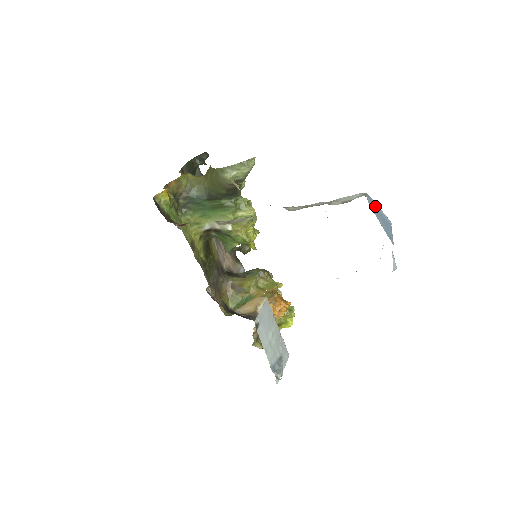
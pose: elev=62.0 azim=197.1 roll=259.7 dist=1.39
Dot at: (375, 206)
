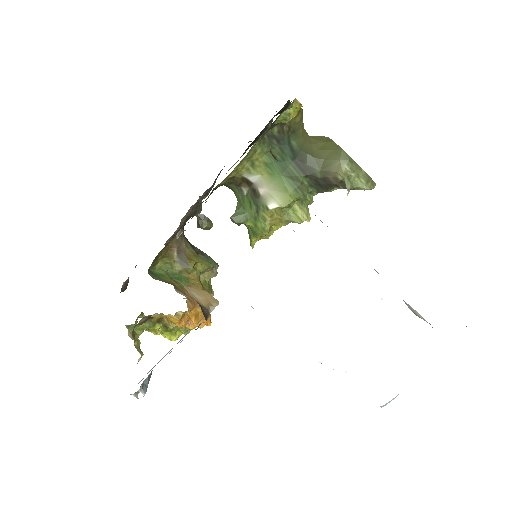
Dot at: occluded
